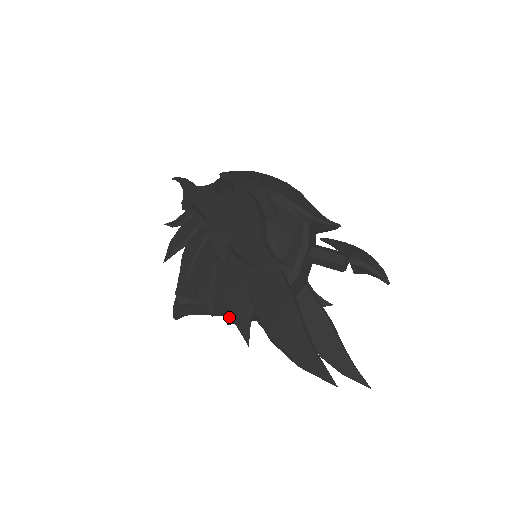
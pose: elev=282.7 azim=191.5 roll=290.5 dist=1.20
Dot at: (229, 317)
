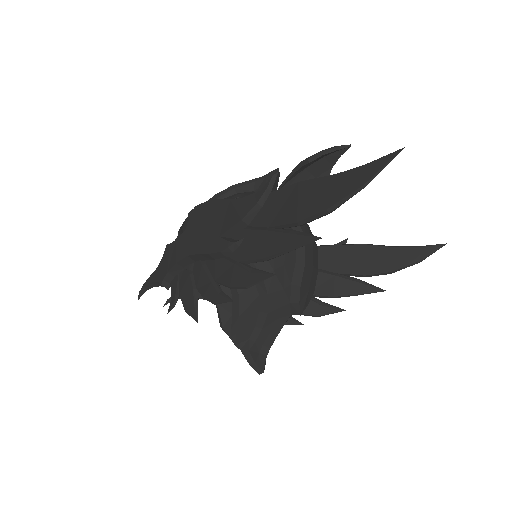
Dot at: (293, 306)
